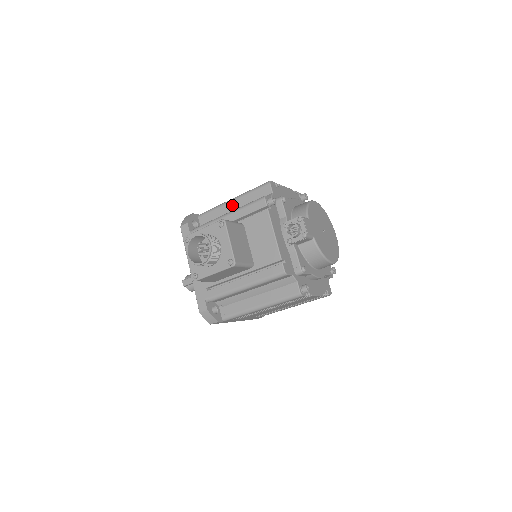
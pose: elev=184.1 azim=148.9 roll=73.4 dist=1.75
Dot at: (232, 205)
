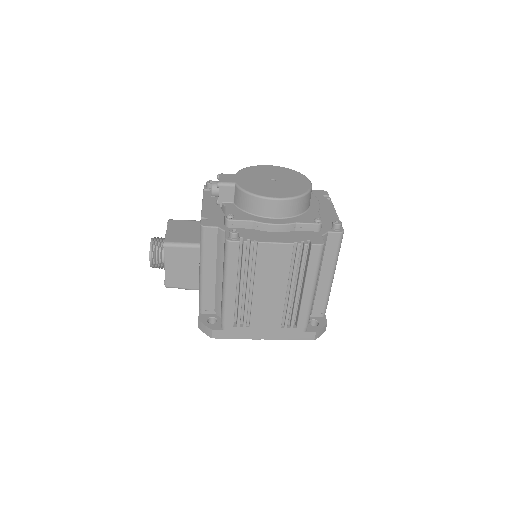
Dot at: occluded
